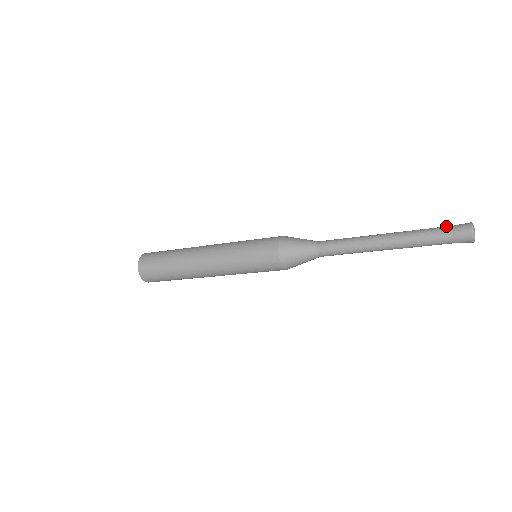
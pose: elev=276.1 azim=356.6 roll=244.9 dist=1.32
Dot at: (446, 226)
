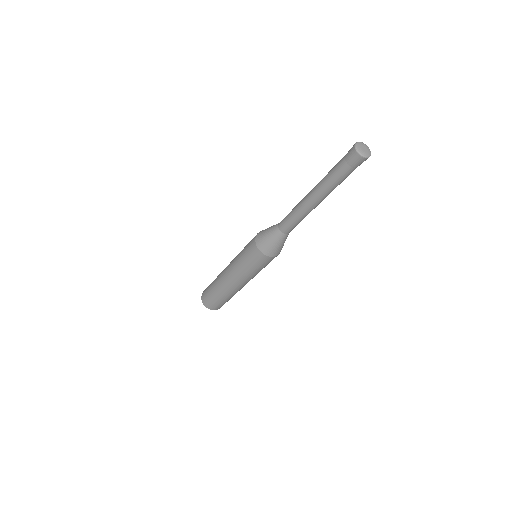
Dot at: (341, 161)
